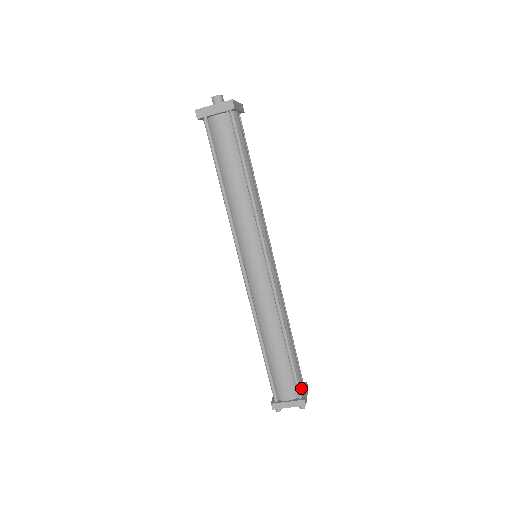
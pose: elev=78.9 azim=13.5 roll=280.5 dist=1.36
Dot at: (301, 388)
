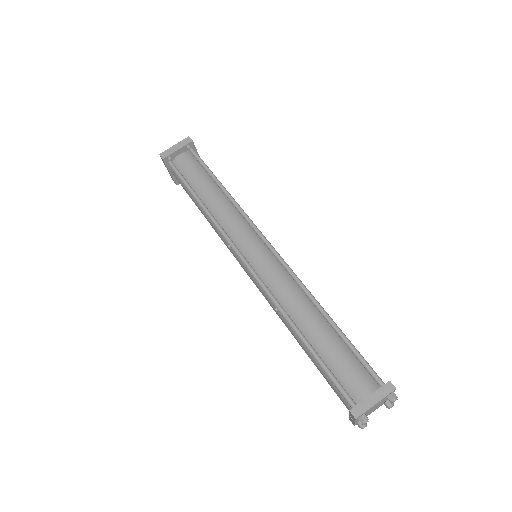
Dot at: occluded
